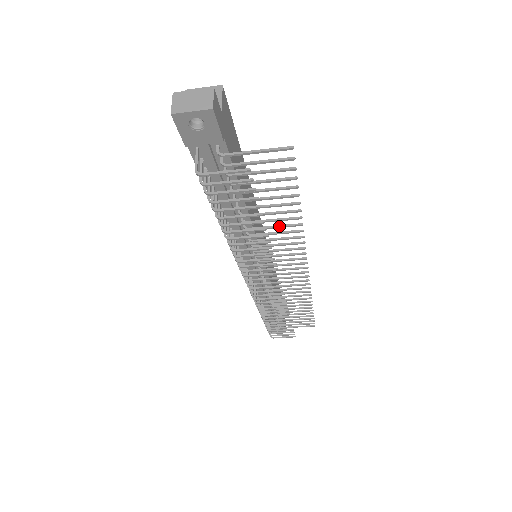
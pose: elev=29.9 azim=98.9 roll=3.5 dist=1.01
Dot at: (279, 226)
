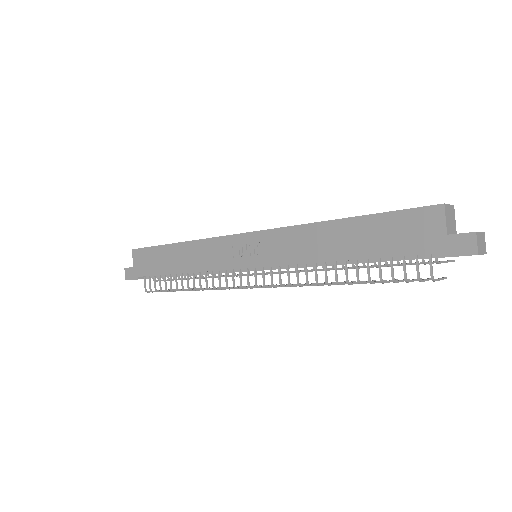
Dot at: occluded
